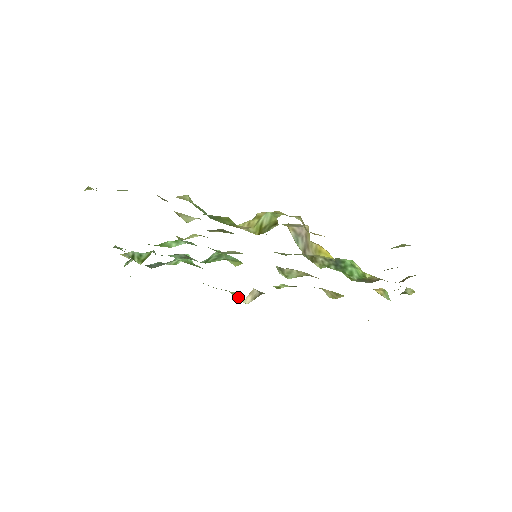
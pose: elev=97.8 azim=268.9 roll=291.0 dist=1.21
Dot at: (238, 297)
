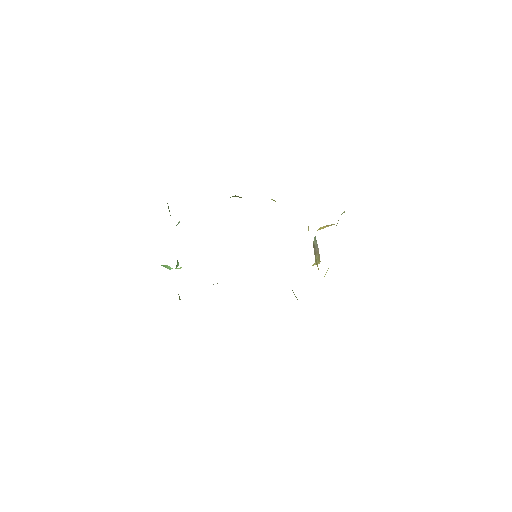
Dot at: occluded
